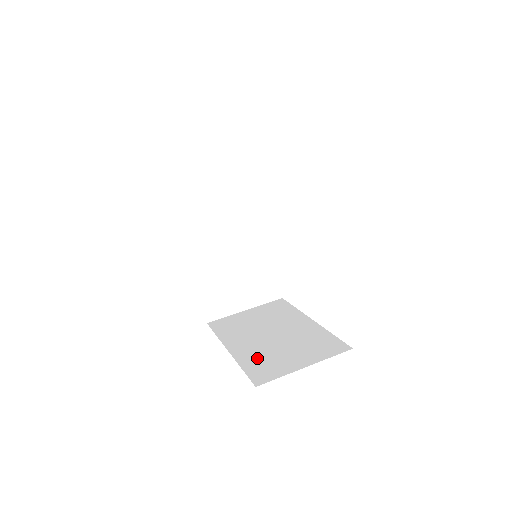
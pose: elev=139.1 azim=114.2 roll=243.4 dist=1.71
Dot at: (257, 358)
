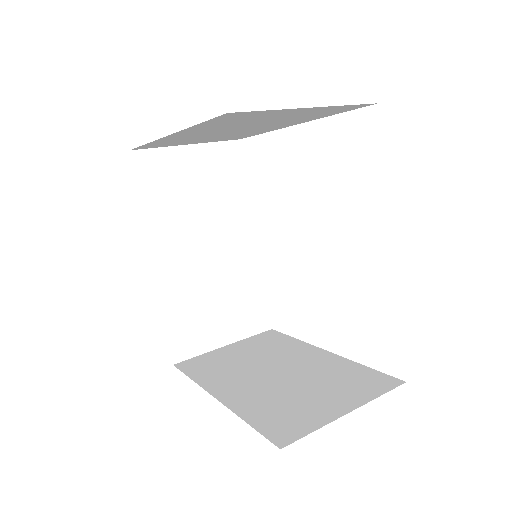
Dot at: (266, 405)
